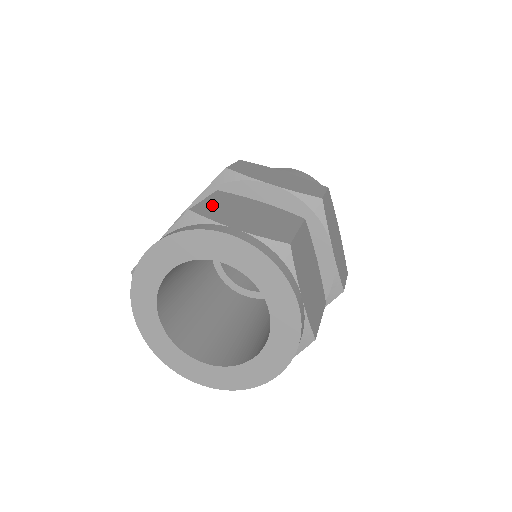
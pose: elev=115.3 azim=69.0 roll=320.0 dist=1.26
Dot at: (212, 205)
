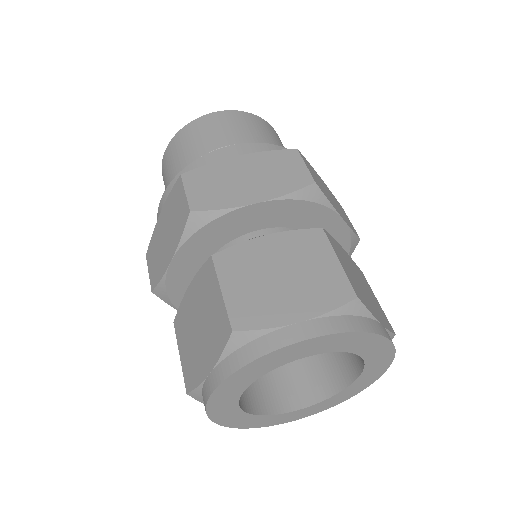
Dot at: (239, 296)
